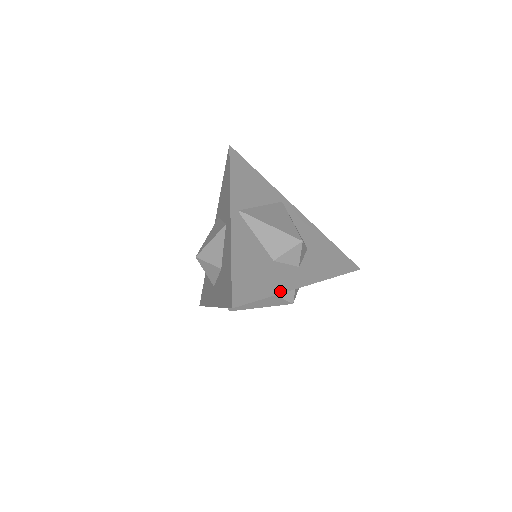
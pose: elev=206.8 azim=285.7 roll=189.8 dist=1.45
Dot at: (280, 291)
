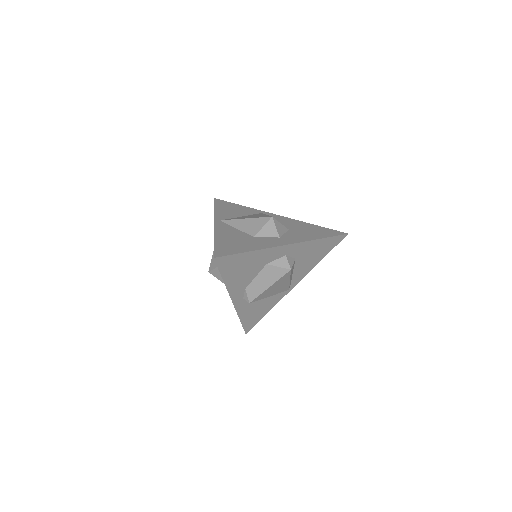
Dot at: (260, 248)
